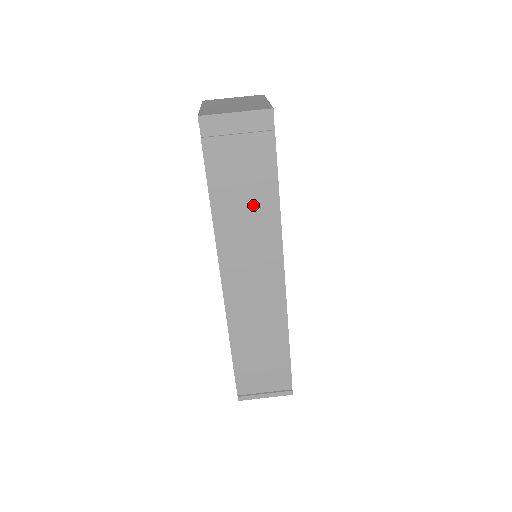
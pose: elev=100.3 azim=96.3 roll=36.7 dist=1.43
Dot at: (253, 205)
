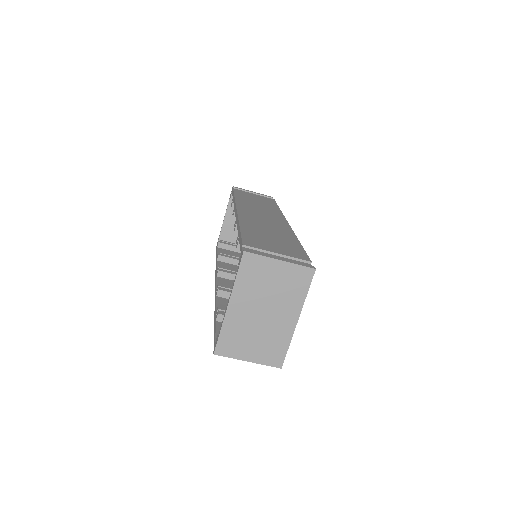
Dot at: occluded
